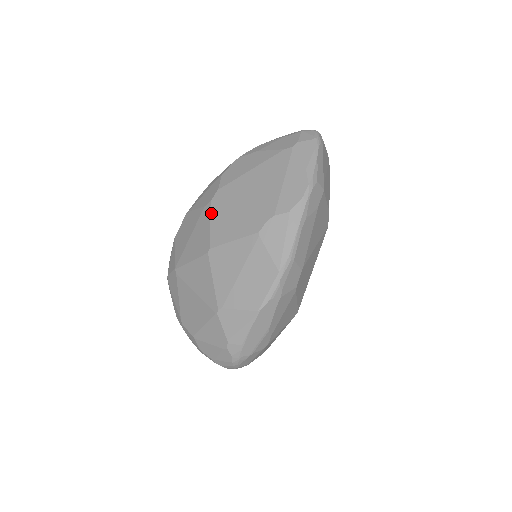
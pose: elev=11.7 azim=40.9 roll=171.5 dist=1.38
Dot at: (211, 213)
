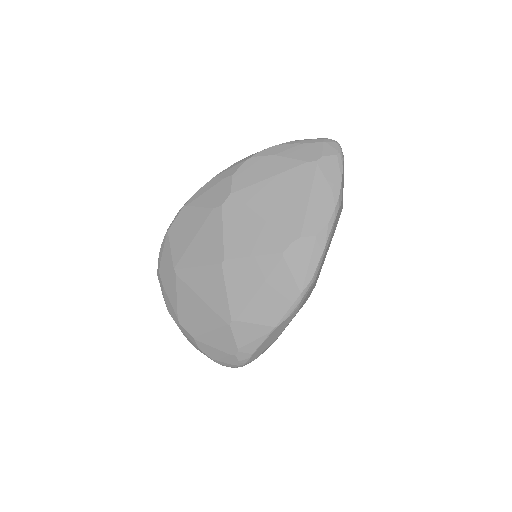
Dot at: (223, 219)
